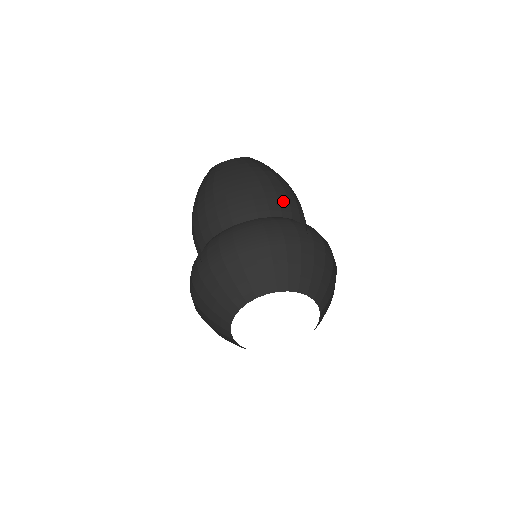
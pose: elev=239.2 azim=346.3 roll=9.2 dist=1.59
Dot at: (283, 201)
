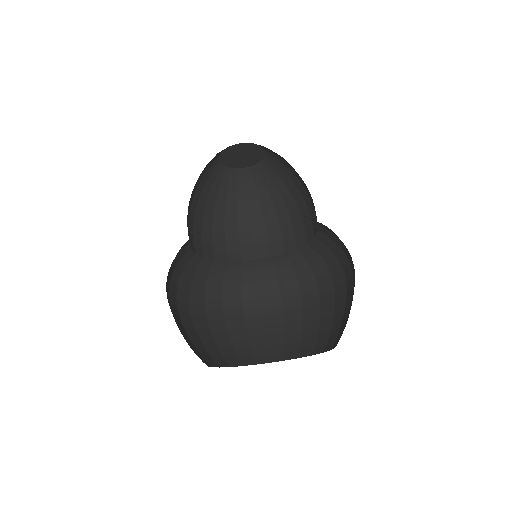
Dot at: (260, 239)
